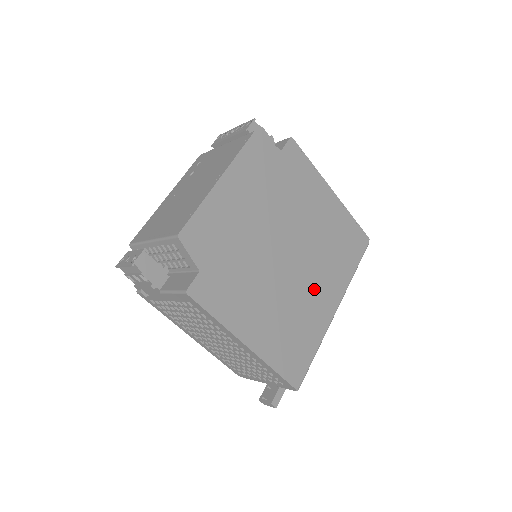
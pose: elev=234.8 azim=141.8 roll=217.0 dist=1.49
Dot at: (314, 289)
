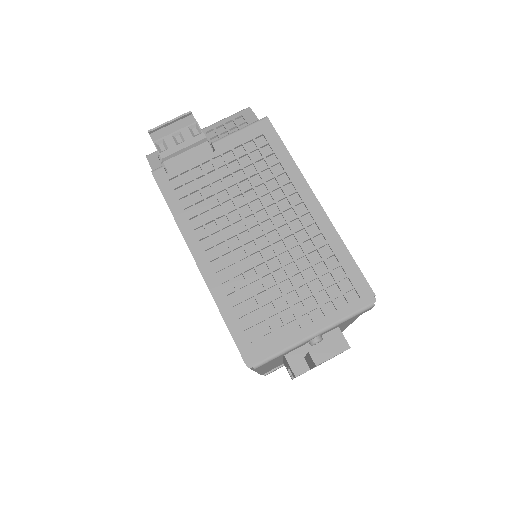
Dot at: occluded
